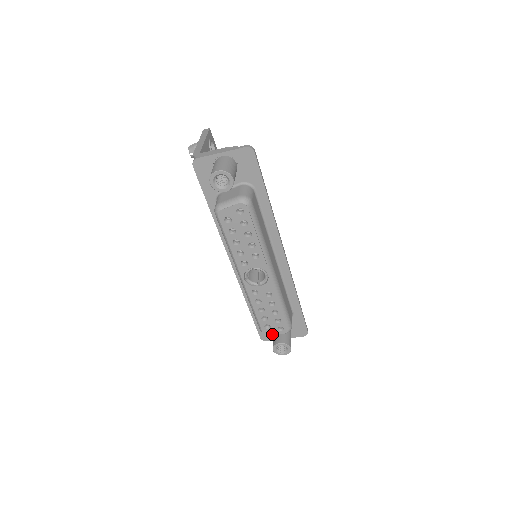
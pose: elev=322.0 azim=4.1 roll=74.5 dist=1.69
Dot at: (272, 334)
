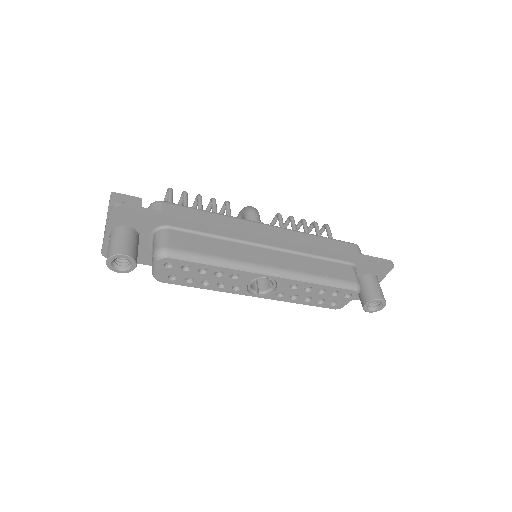
Dot at: occluded
